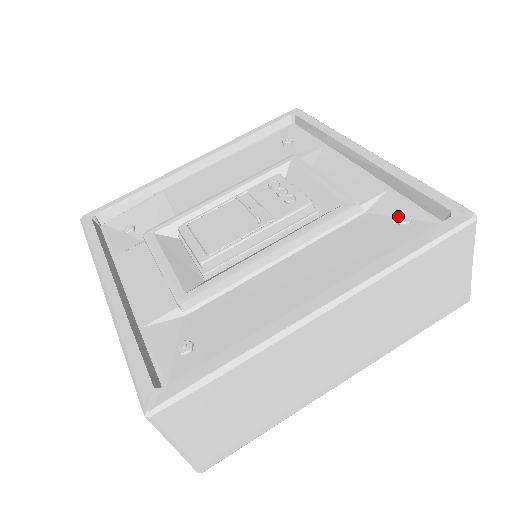
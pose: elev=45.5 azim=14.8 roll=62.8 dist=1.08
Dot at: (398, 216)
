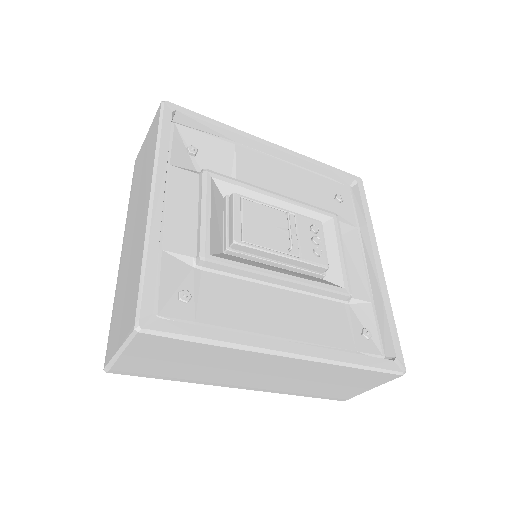
Dot at: (366, 328)
